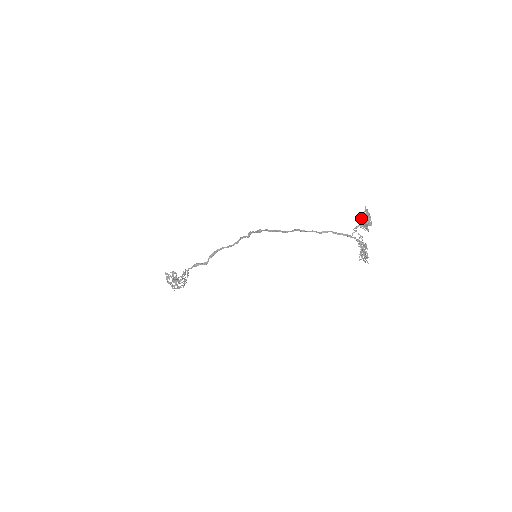
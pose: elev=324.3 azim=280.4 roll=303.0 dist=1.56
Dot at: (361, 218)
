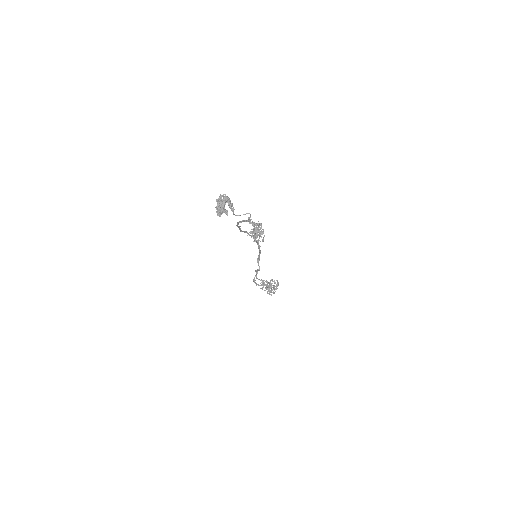
Dot at: (216, 206)
